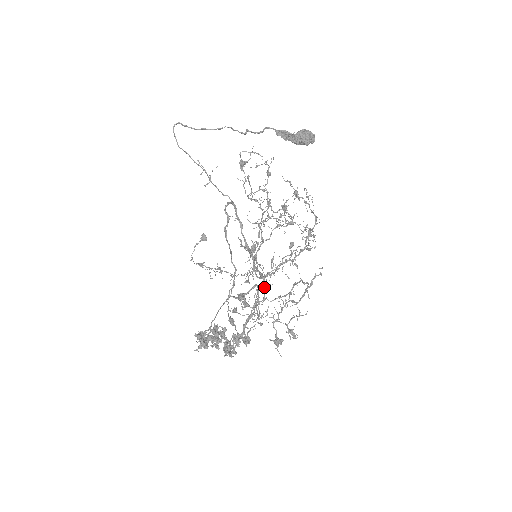
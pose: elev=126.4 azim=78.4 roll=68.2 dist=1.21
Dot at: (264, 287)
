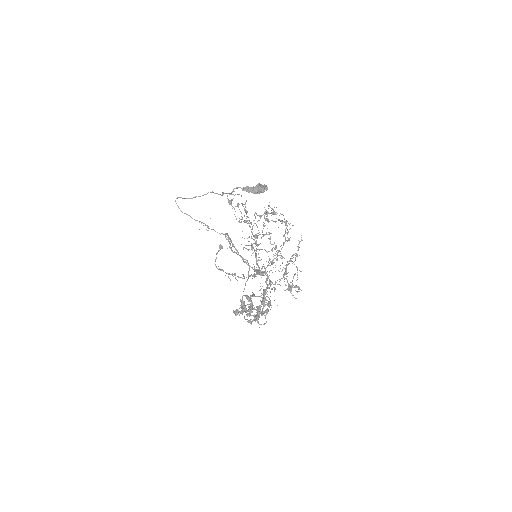
Dot at: occluded
